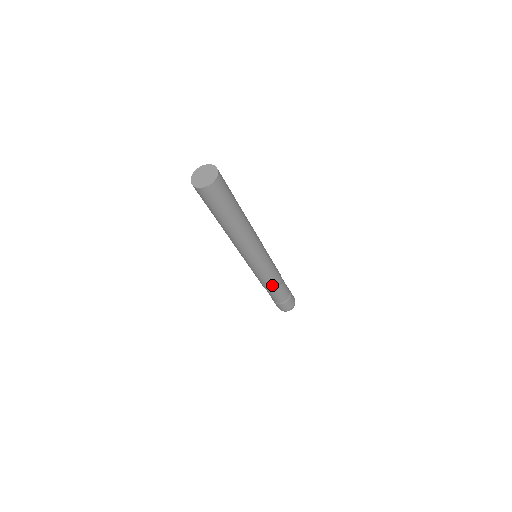
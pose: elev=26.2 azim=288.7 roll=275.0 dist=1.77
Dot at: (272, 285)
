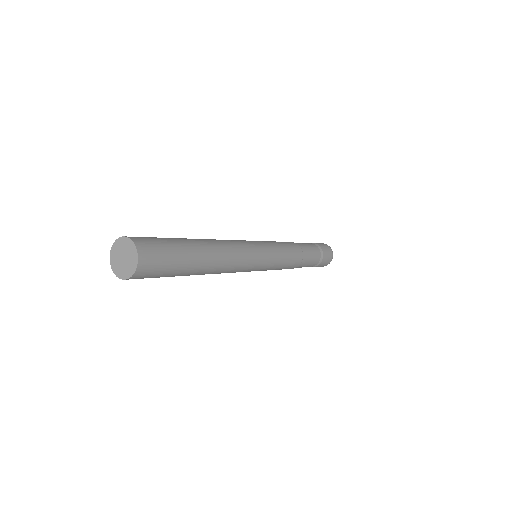
Dot at: (293, 265)
